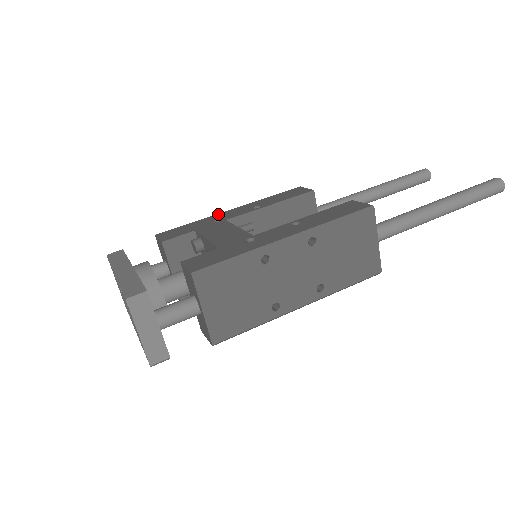
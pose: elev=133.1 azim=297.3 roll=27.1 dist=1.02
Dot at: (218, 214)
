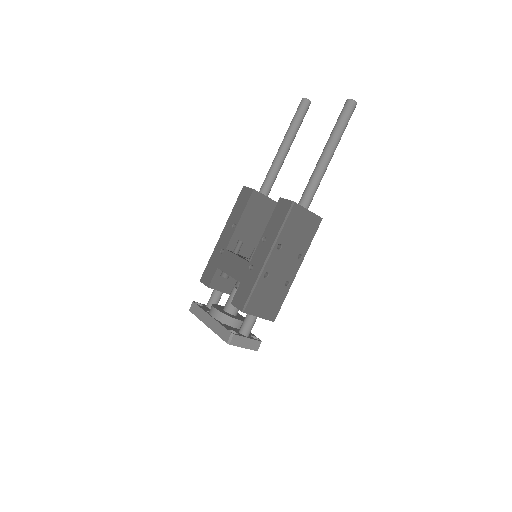
Dot at: (218, 243)
